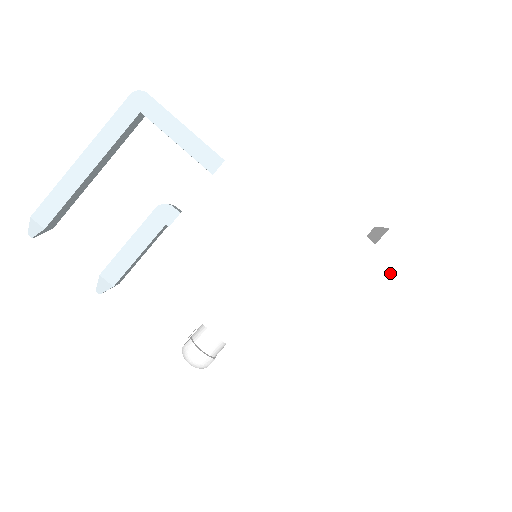
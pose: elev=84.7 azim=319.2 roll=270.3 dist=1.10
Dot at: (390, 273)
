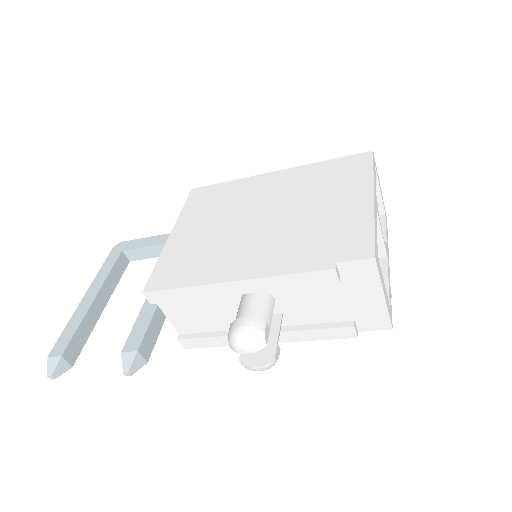
Dot at: (348, 161)
